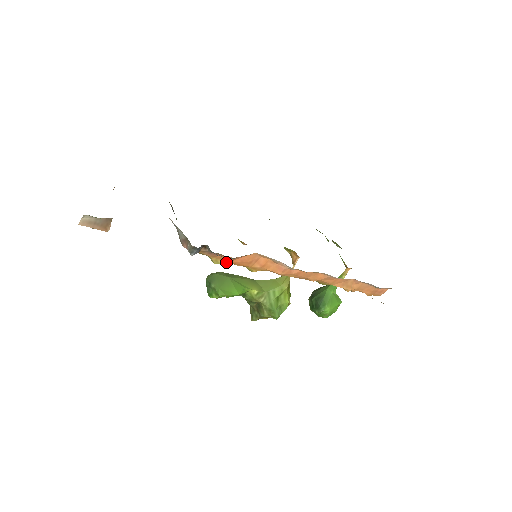
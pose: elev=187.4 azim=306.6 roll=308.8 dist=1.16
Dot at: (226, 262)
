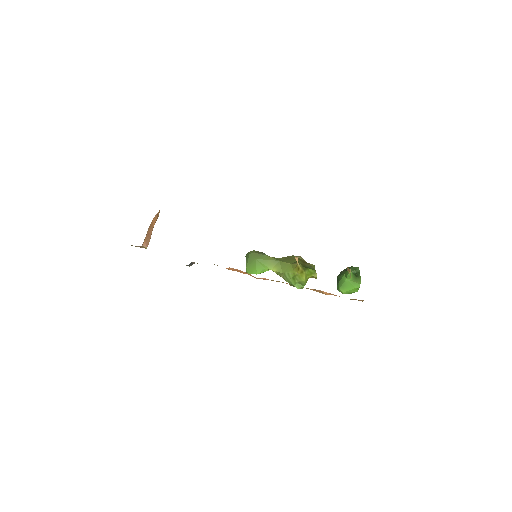
Dot at: occluded
